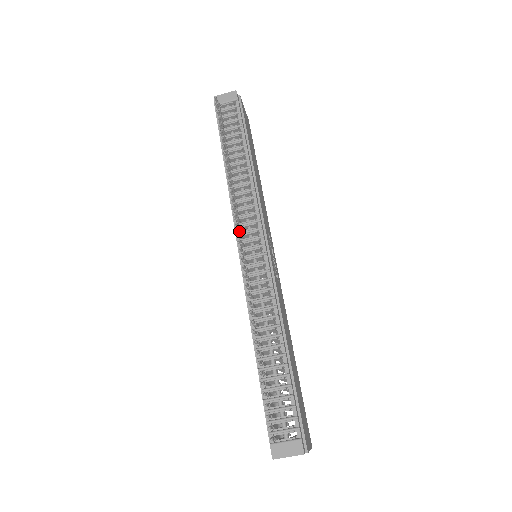
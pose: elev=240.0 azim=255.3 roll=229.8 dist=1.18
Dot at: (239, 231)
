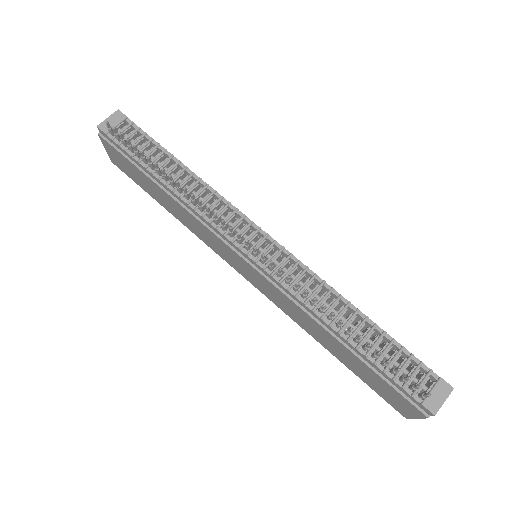
Dot at: (231, 238)
